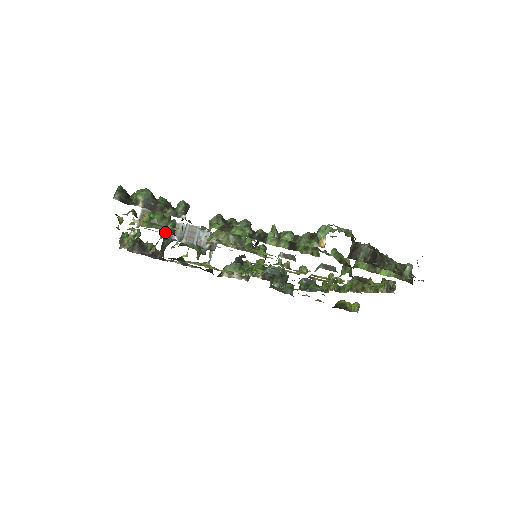
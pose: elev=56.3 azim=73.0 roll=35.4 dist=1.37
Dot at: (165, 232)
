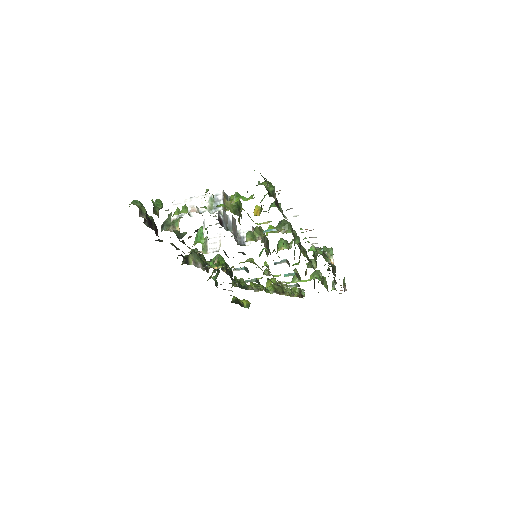
Dot at: (239, 222)
